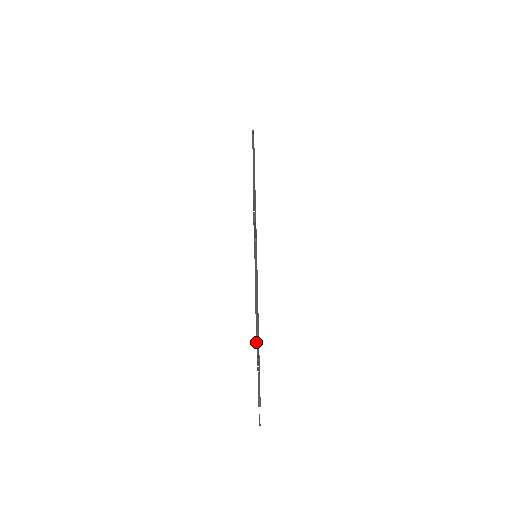
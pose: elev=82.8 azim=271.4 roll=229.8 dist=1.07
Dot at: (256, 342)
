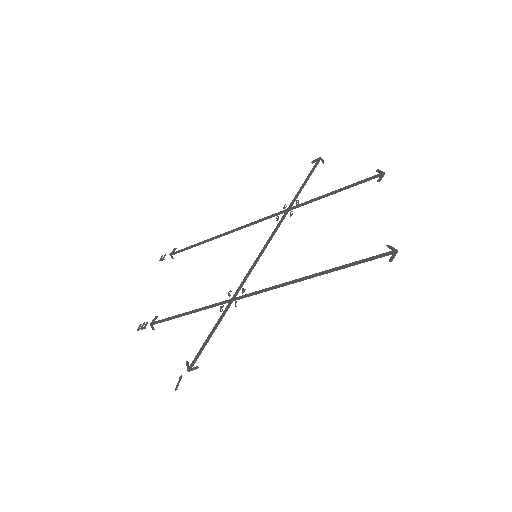
Dot at: occluded
